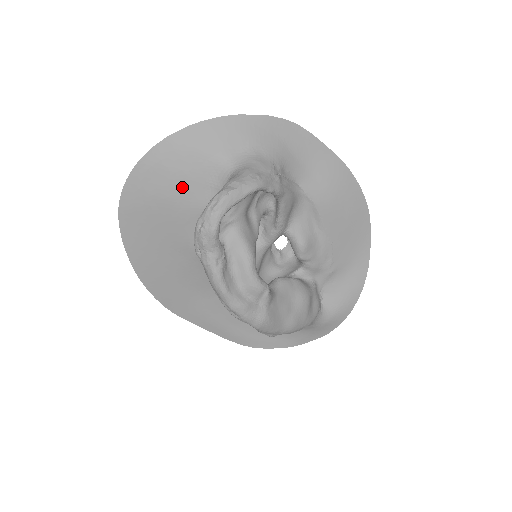
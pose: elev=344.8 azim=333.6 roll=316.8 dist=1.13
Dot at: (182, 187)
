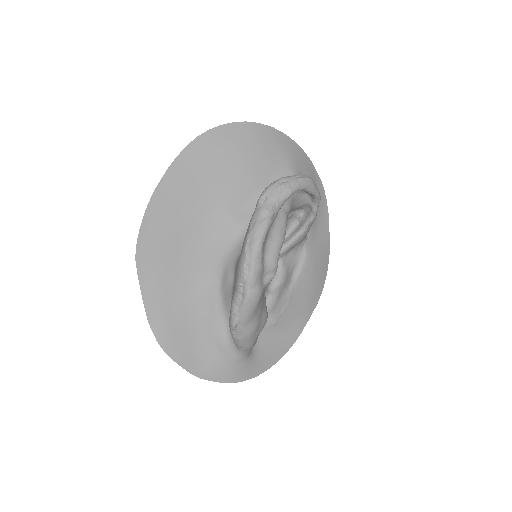
Dot at: (258, 162)
